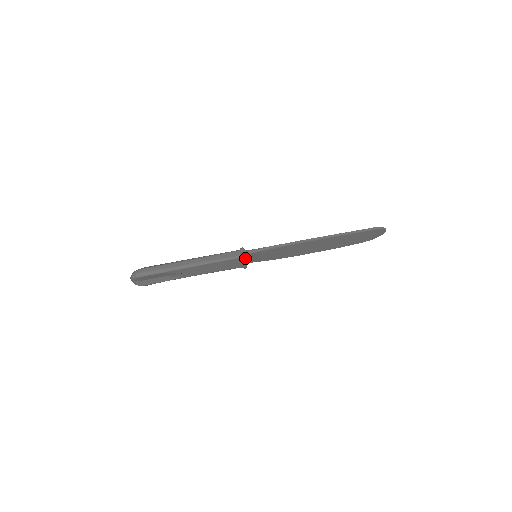
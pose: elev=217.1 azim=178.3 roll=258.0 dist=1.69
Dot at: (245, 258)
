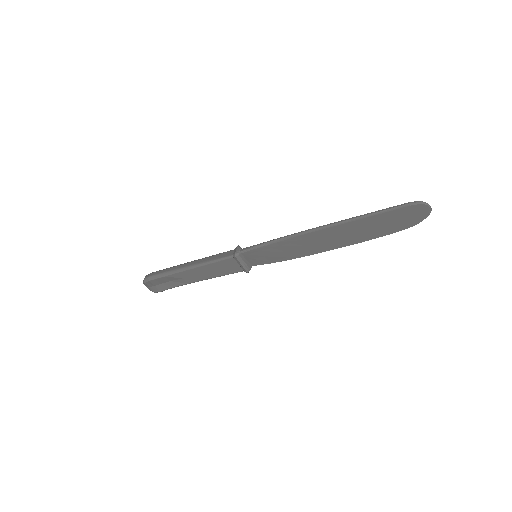
Dot at: (238, 258)
